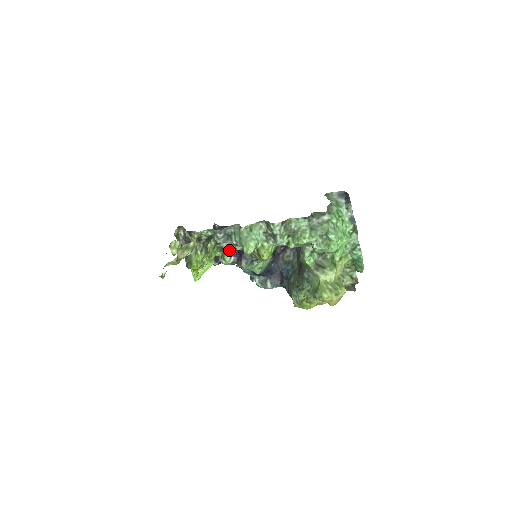
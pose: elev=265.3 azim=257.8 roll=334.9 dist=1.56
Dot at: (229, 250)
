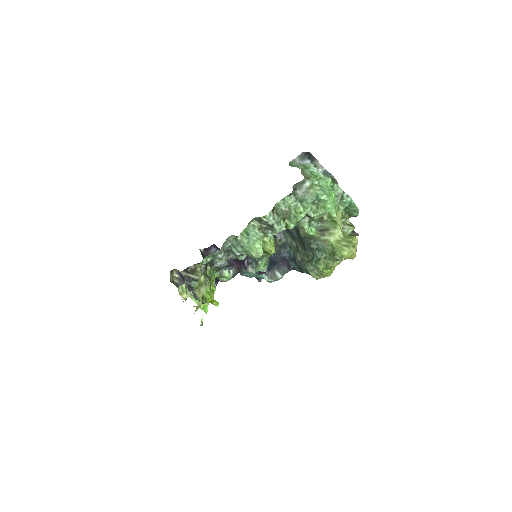
Dot at: (225, 266)
